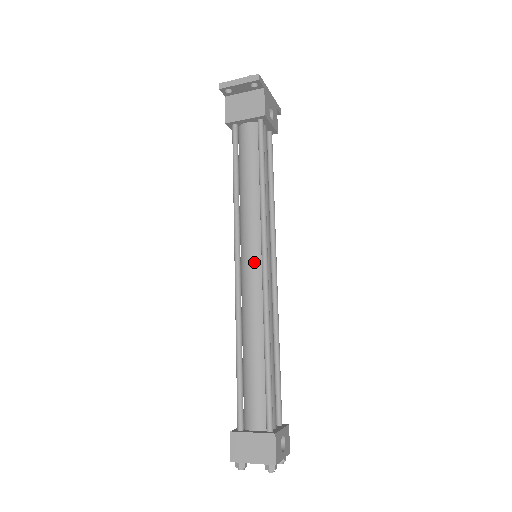
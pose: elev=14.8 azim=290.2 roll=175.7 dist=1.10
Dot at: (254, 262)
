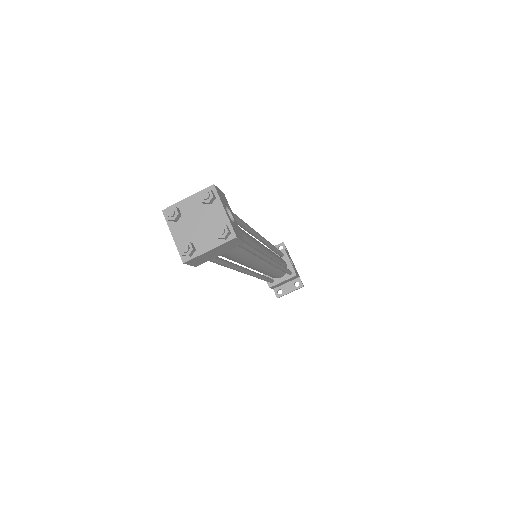
Dot at: occluded
